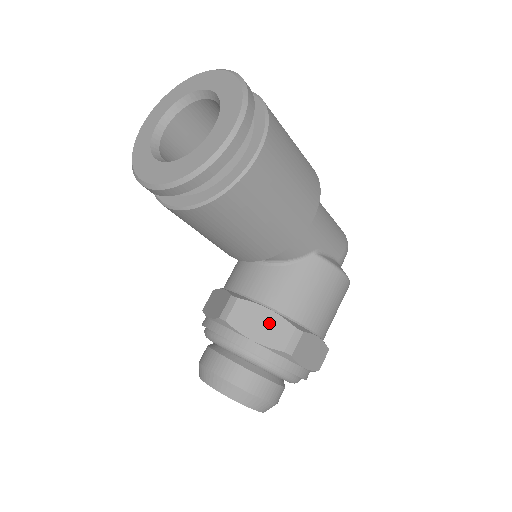
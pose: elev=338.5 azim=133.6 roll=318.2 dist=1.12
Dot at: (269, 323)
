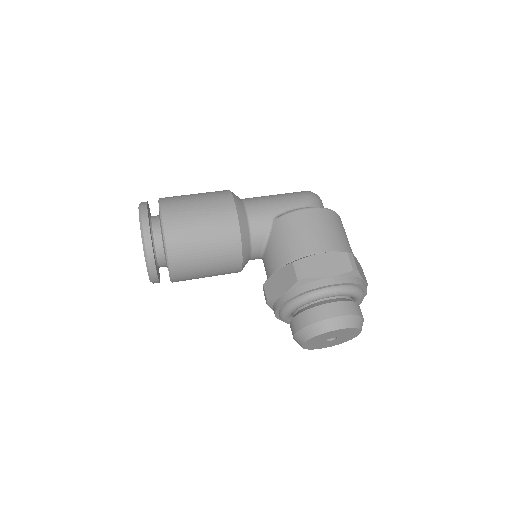
Dot at: (282, 277)
